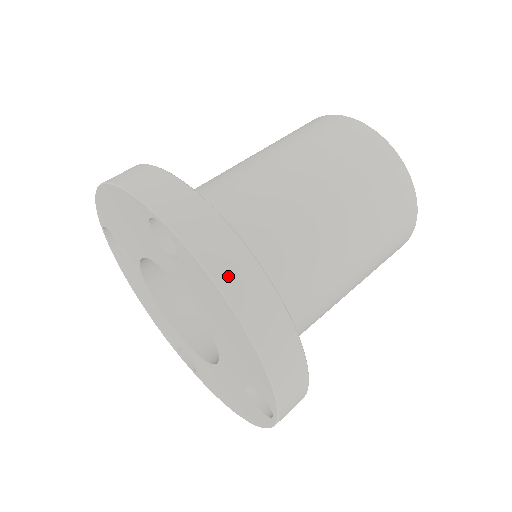
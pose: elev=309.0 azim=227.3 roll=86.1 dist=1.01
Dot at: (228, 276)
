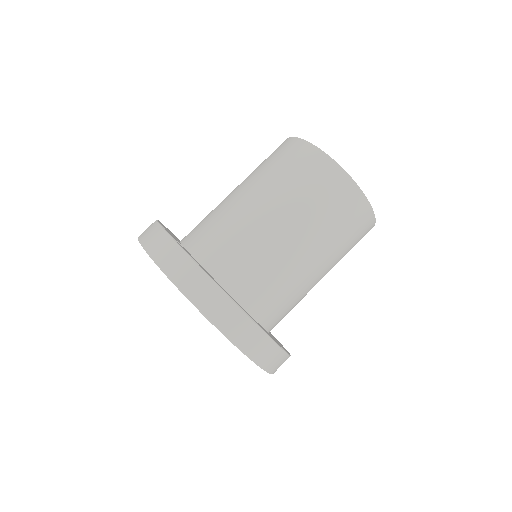
Dot at: occluded
